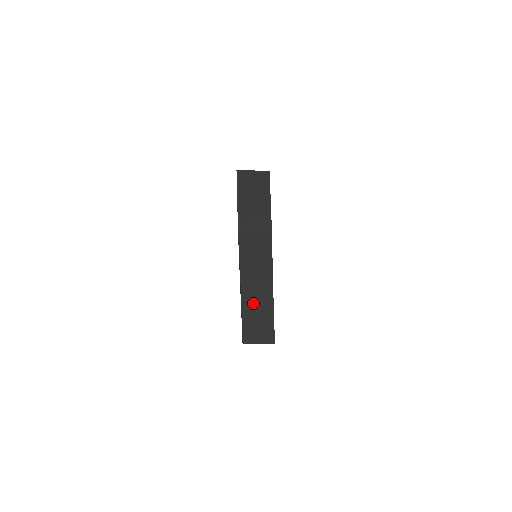
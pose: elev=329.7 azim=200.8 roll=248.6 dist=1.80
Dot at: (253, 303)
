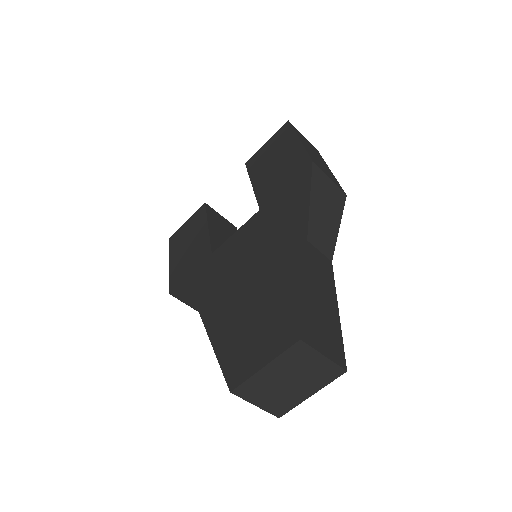
Dot at: (312, 278)
